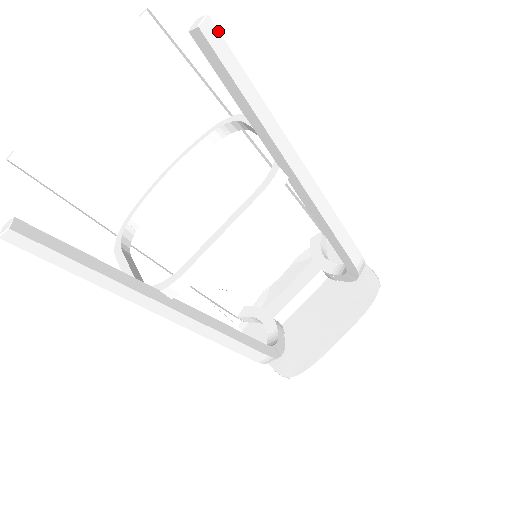
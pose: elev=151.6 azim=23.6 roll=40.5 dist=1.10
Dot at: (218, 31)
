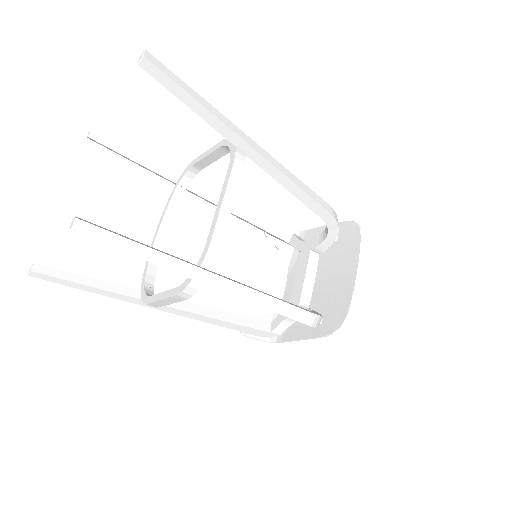
Dot at: (155, 58)
